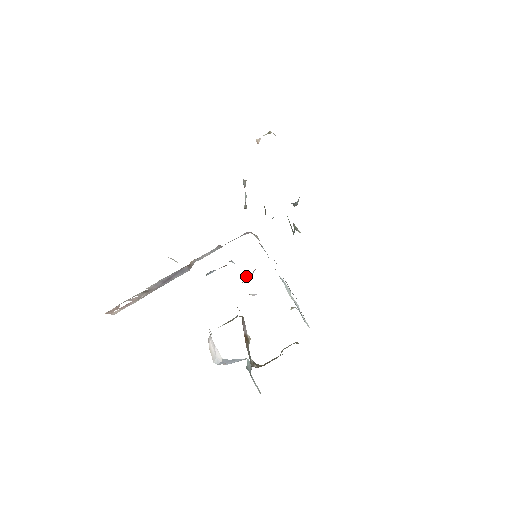
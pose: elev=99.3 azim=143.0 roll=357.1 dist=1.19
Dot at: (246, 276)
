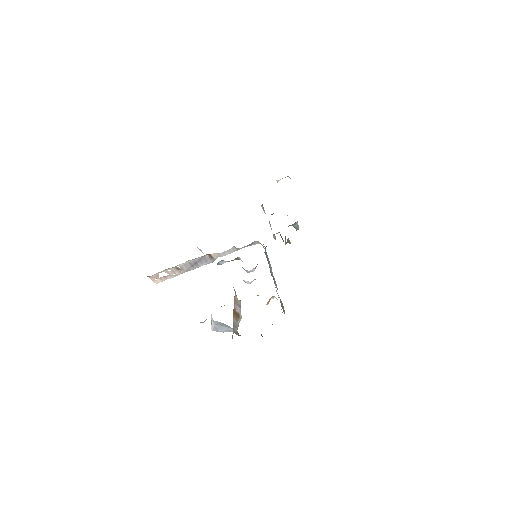
Dot at: (247, 270)
